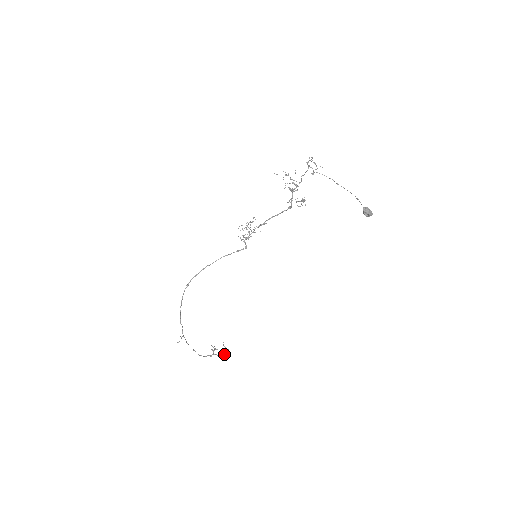
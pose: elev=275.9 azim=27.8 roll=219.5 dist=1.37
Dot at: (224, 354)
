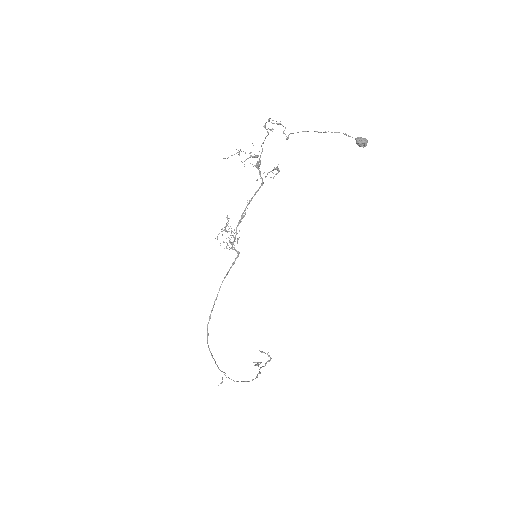
Dot at: (269, 361)
